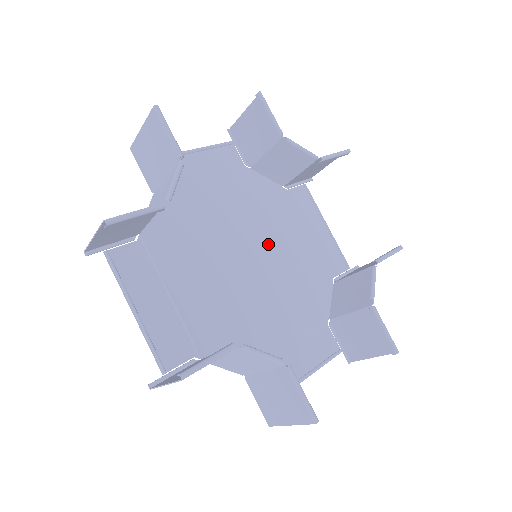
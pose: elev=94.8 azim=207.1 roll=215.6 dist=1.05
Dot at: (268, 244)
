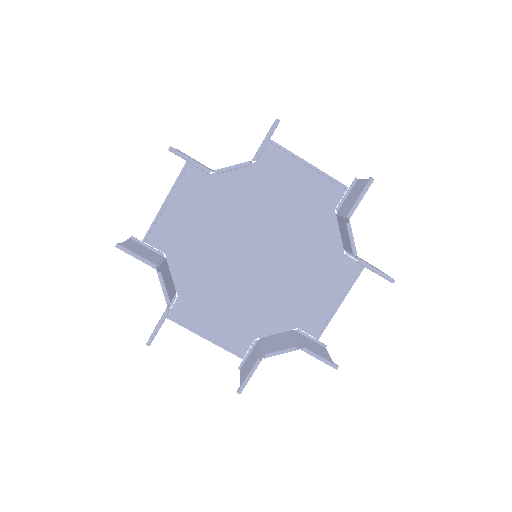
Dot at: (264, 227)
